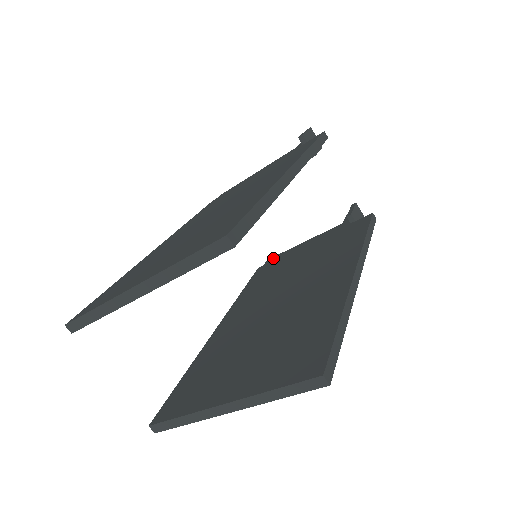
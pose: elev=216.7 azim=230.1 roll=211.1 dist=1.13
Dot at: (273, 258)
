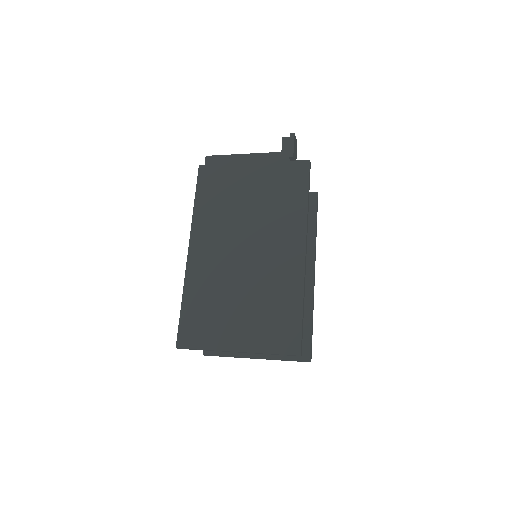
Dot at: occluded
